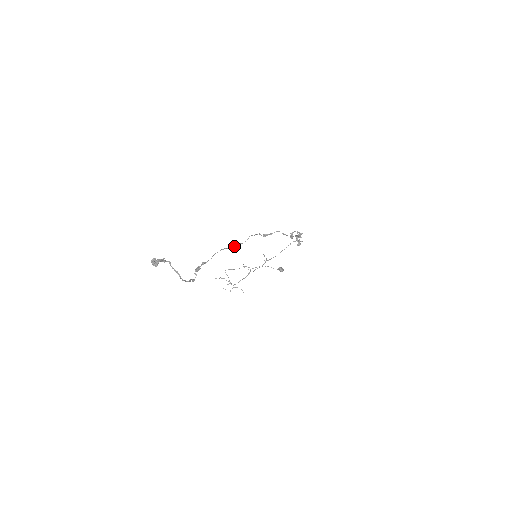
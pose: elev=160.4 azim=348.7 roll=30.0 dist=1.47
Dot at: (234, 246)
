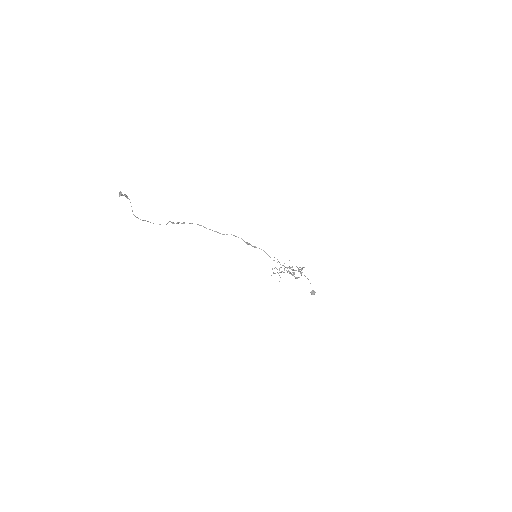
Dot at: (212, 230)
